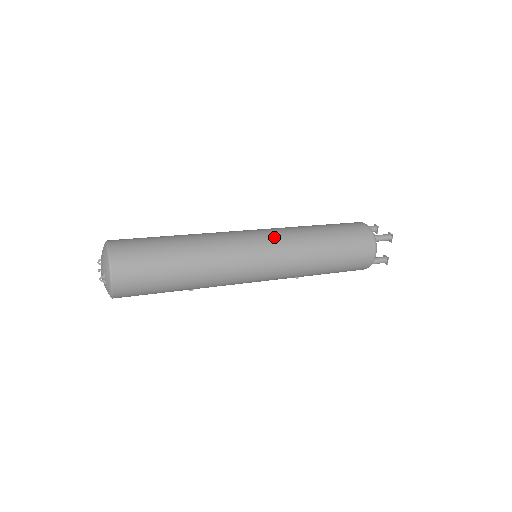
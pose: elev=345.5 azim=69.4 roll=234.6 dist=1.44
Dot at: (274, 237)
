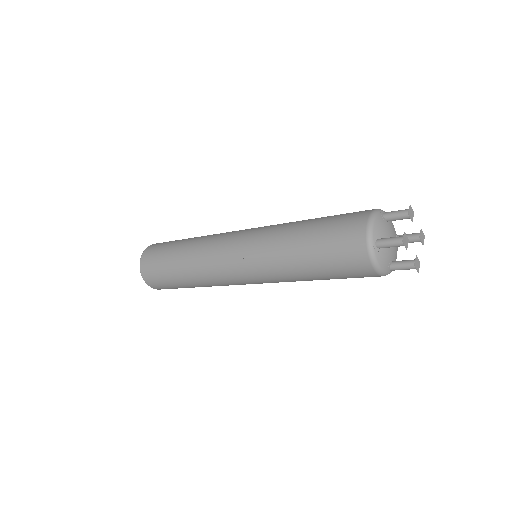
Dot at: (248, 248)
